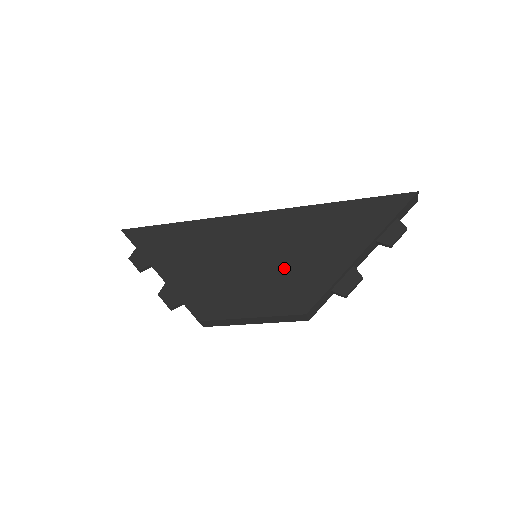
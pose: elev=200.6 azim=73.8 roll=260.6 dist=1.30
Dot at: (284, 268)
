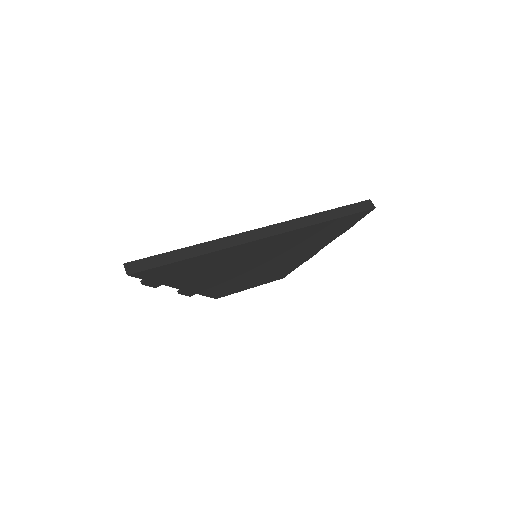
Dot at: (277, 264)
